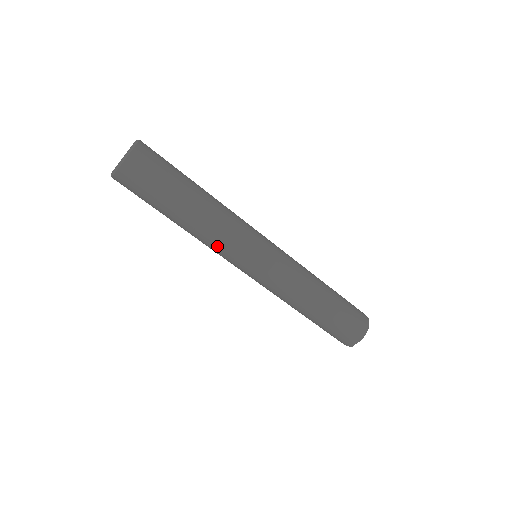
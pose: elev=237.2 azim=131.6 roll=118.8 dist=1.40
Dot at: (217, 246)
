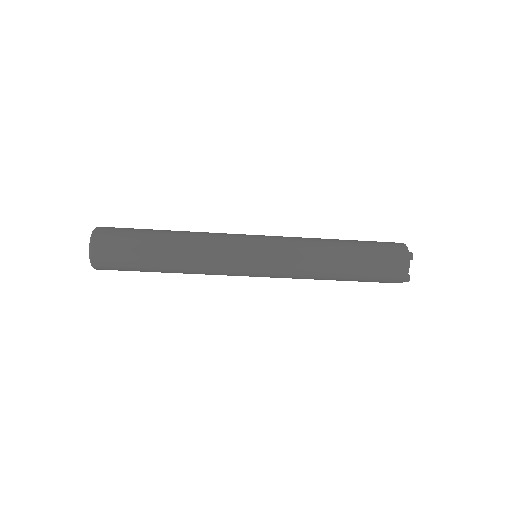
Dot at: (211, 270)
